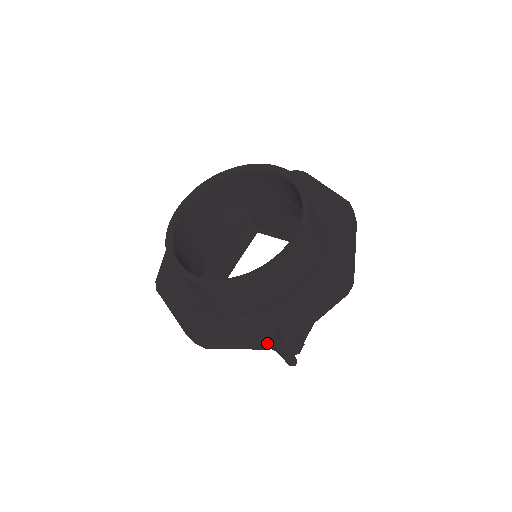
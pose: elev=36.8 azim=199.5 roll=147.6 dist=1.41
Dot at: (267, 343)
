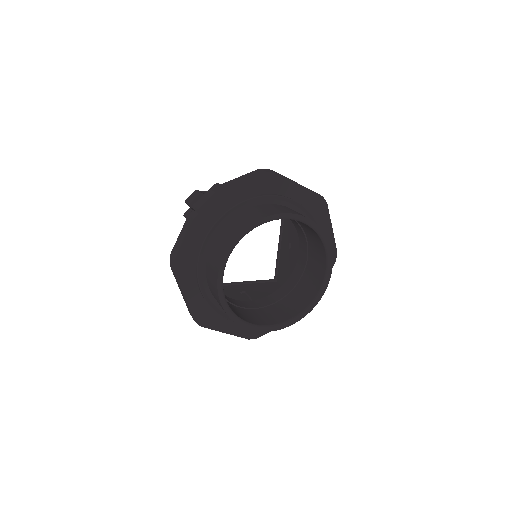
Dot at: occluded
